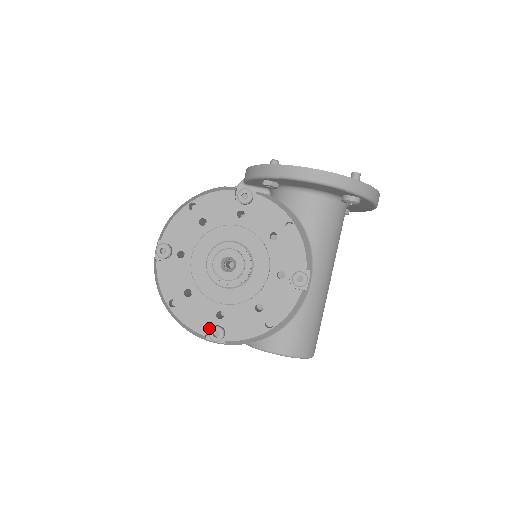
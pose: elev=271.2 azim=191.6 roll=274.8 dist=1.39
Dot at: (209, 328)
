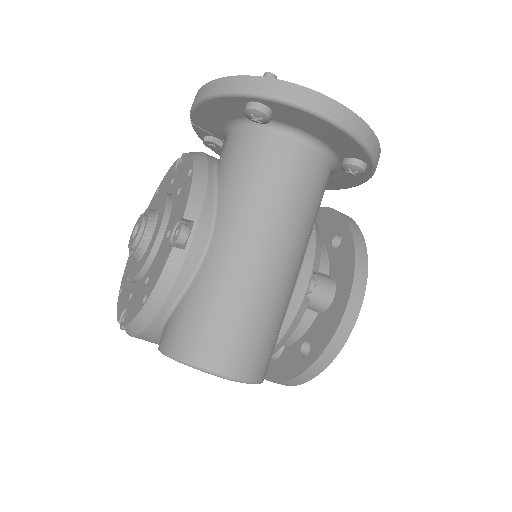
Dot at: occluded
